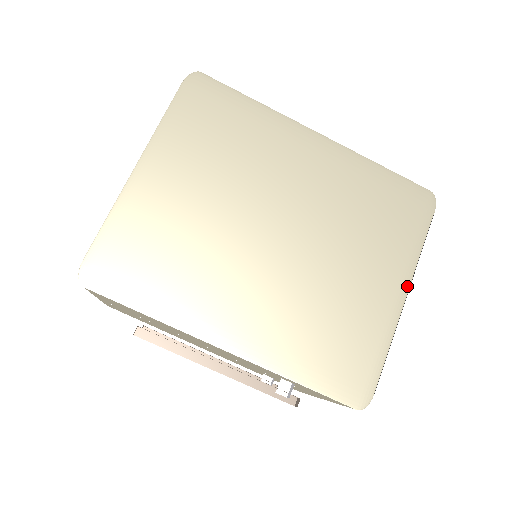
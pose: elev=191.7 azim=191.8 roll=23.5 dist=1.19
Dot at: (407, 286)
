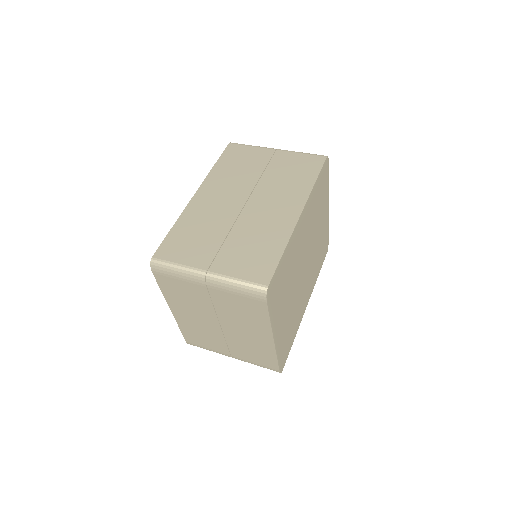
Dot at: (328, 203)
